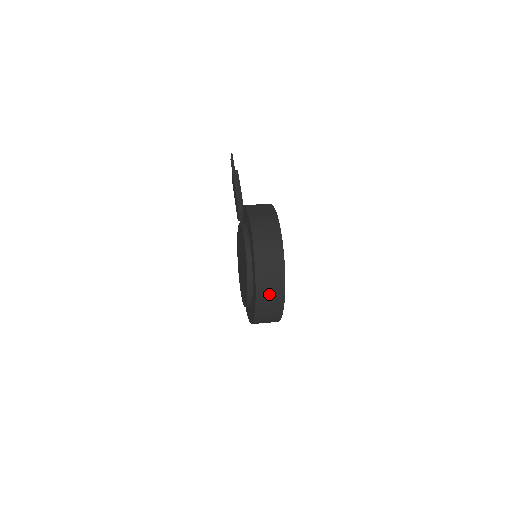
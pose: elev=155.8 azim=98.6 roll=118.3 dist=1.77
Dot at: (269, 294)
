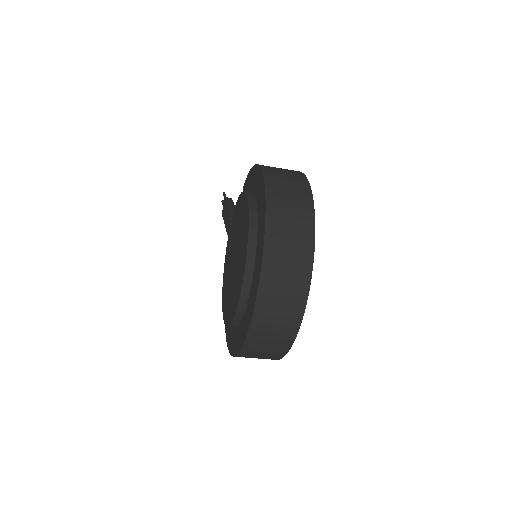
Dot at: (286, 254)
